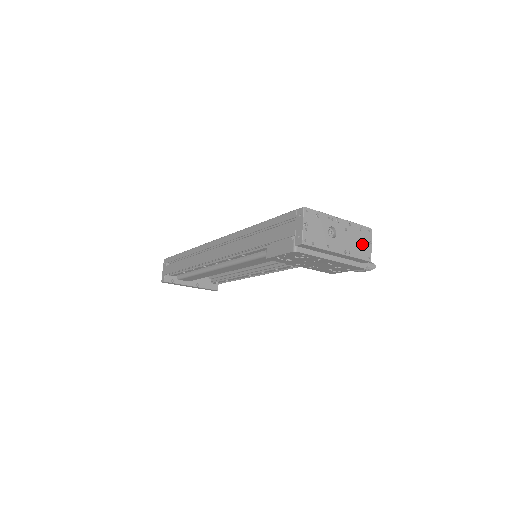
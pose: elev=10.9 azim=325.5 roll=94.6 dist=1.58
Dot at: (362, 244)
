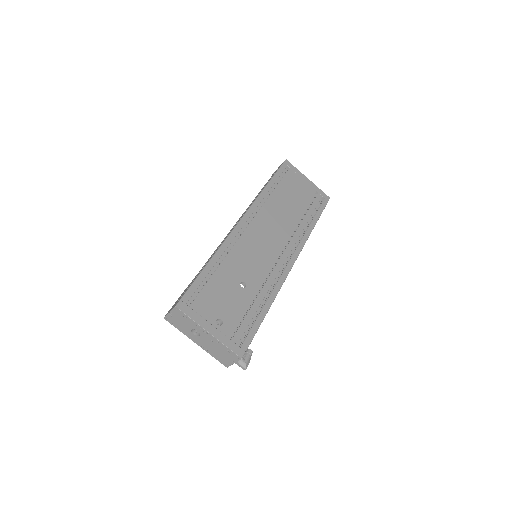
Dot at: (224, 356)
